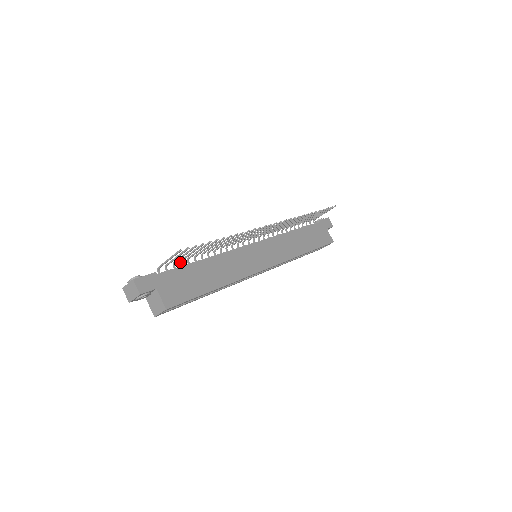
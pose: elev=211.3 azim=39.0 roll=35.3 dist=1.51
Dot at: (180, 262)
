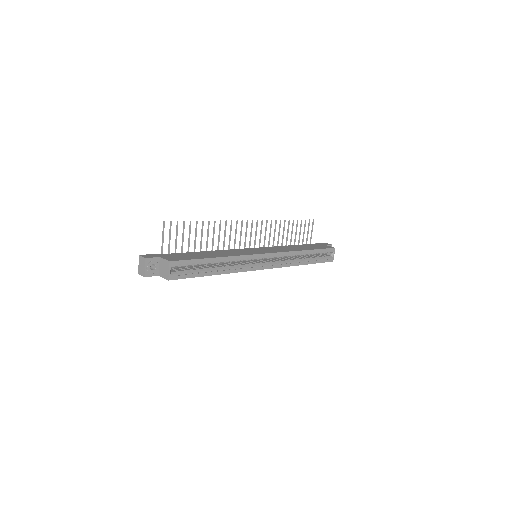
Dot at: occluded
